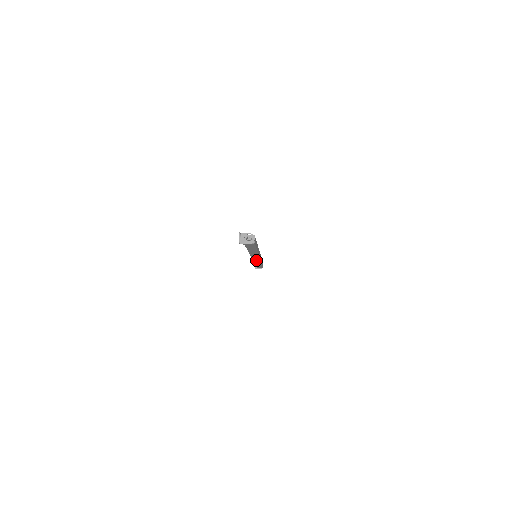
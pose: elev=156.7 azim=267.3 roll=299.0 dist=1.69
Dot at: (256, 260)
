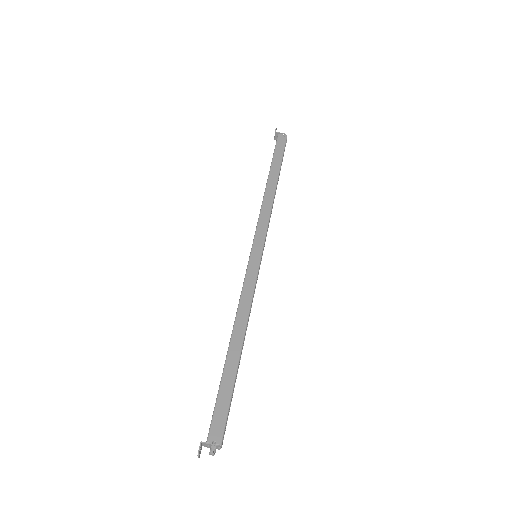
Dot at: occluded
